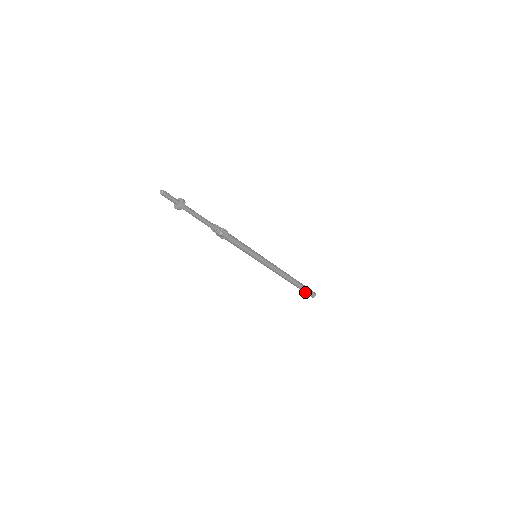
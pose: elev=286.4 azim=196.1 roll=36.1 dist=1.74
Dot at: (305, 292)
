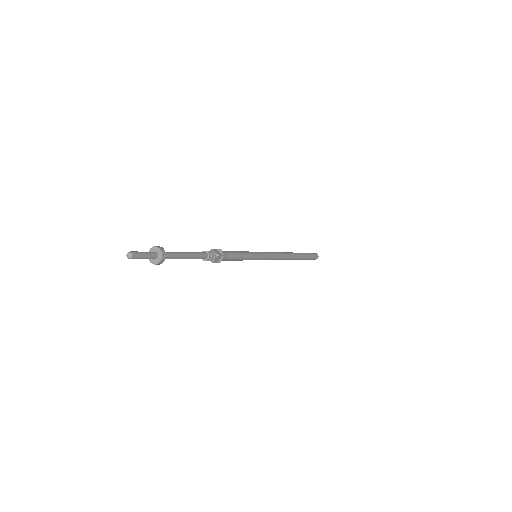
Dot at: (310, 258)
